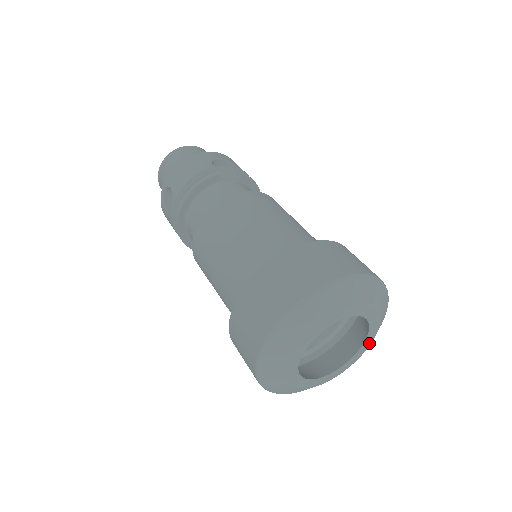
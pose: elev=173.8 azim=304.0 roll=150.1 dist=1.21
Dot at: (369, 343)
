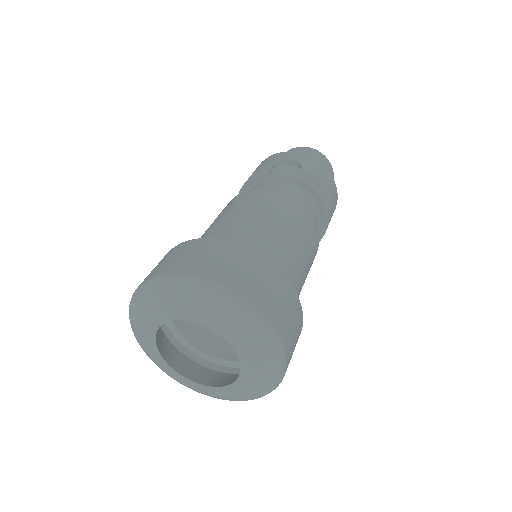
Dot at: (252, 374)
